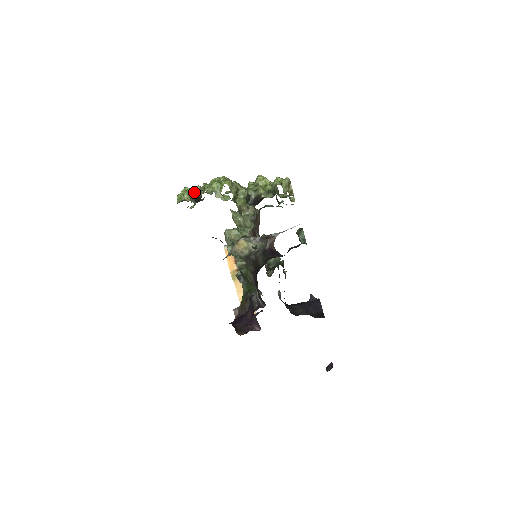
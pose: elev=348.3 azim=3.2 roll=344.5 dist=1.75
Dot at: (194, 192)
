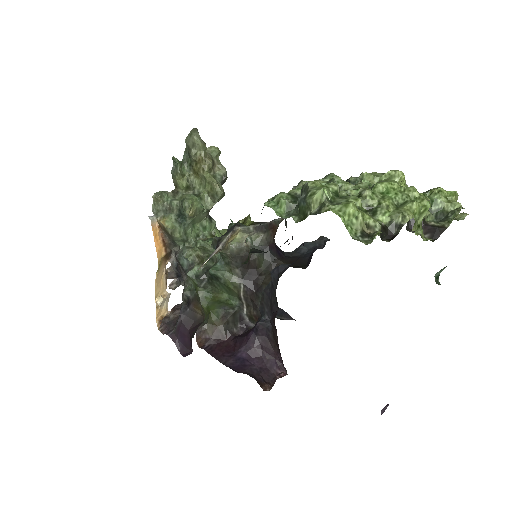
Dot at: (360, 208)
